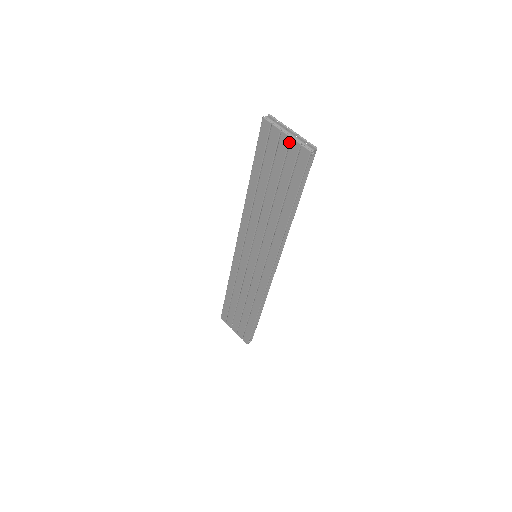
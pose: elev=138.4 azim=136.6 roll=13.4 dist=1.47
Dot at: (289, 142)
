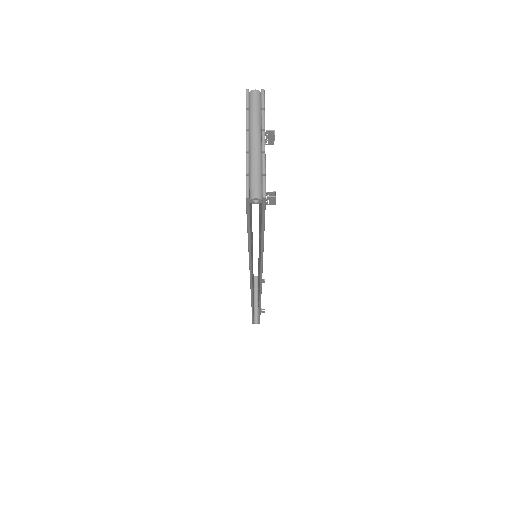
Dot at: (247, 157)
